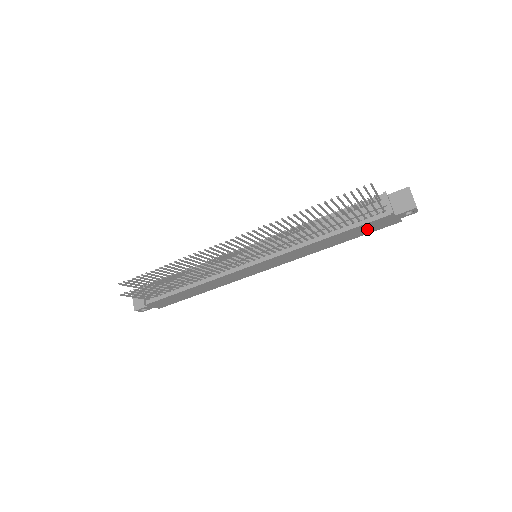
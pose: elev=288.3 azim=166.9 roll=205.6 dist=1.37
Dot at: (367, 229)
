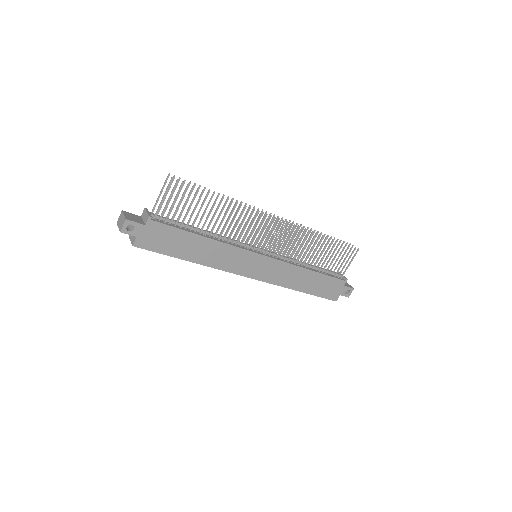
Dot at: (325, 288)
